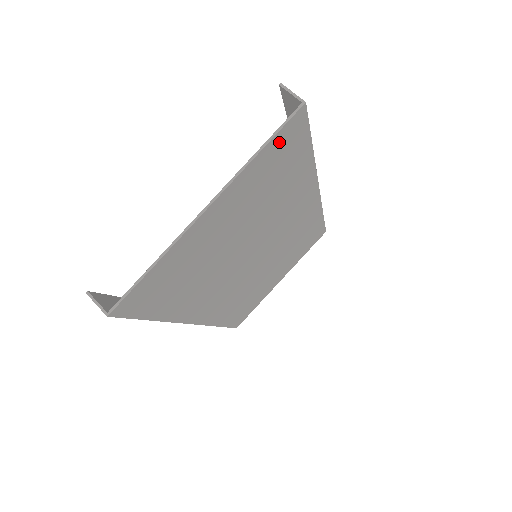
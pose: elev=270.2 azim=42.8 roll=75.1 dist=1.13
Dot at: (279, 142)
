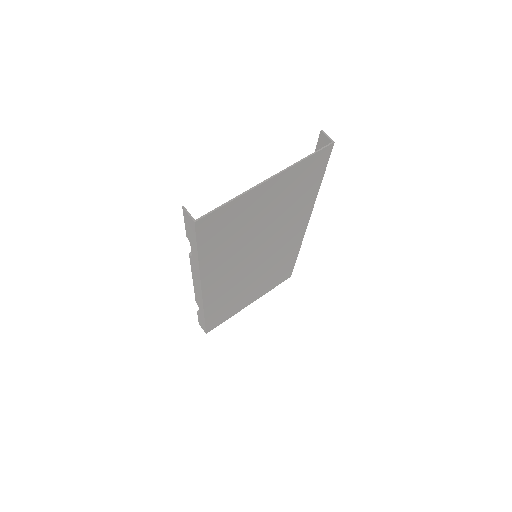
Dot at: (314, 160)
